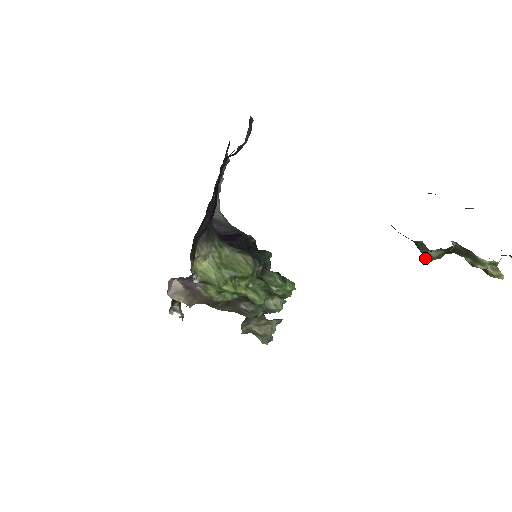
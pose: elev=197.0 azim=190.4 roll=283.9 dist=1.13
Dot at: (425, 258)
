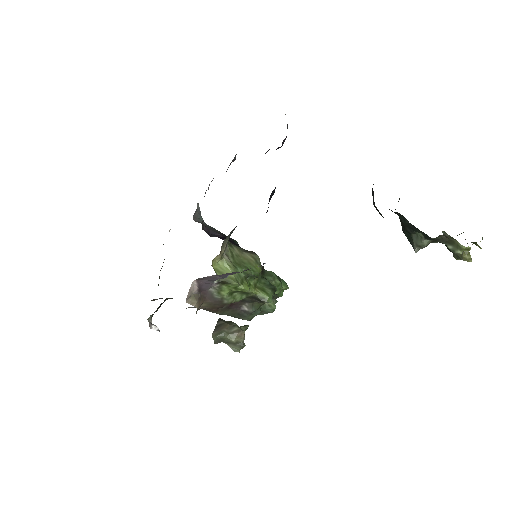
Dot at: (416, 248)
